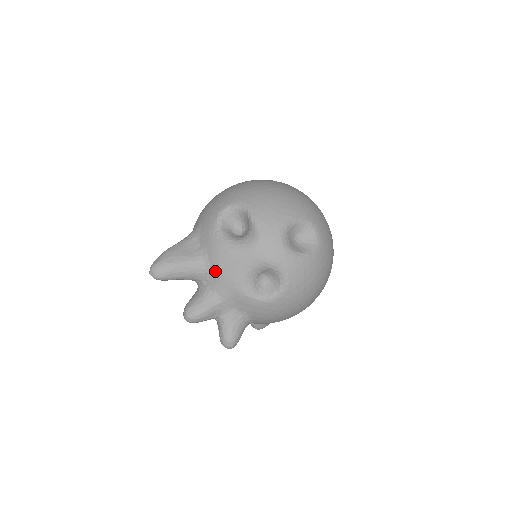
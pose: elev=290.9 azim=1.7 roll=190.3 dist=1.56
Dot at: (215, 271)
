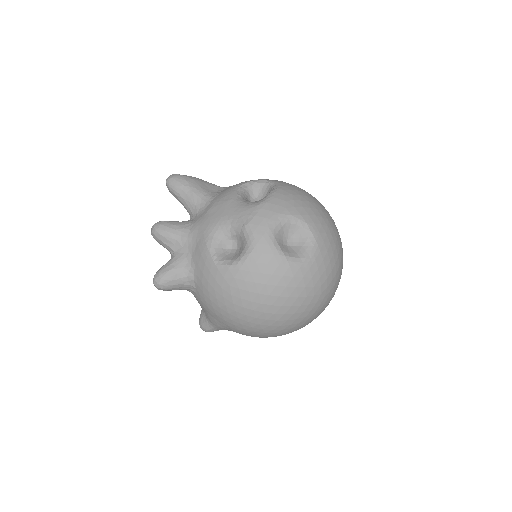
Dot at: (207, 210)
